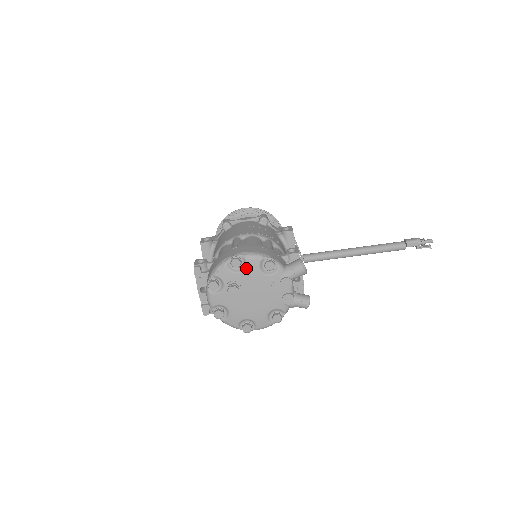
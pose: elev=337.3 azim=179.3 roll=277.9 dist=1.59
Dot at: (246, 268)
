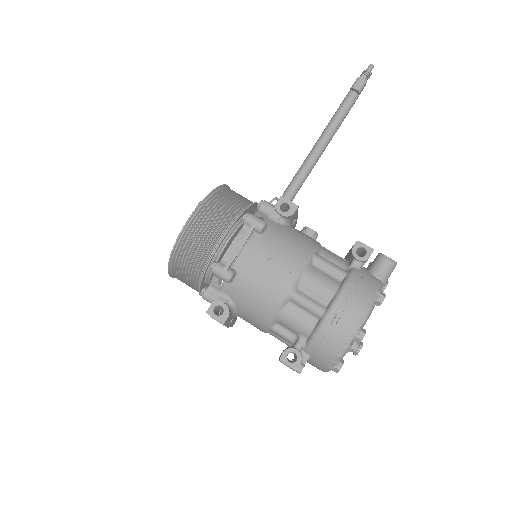
Dot at: occluded
